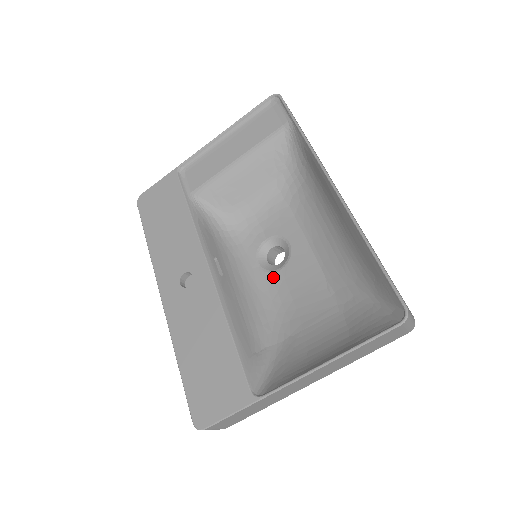
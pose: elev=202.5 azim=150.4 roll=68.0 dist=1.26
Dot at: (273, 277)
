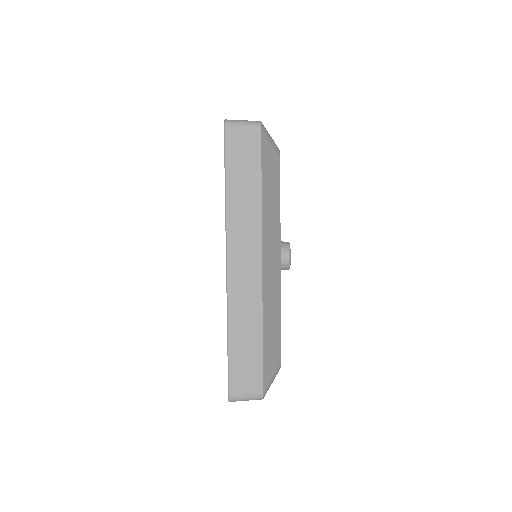
Dot at: occluded
